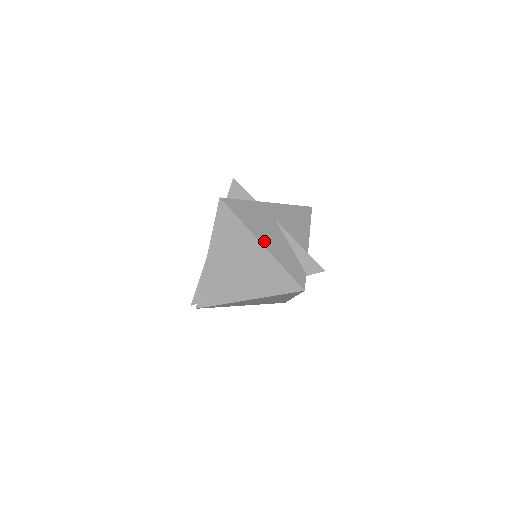
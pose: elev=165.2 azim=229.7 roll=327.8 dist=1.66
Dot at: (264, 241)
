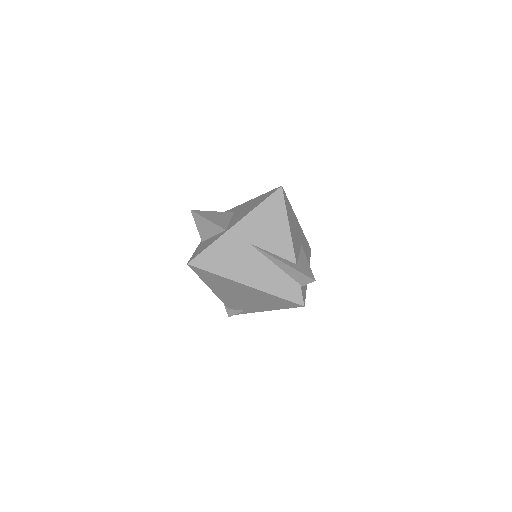
Dot at: (247, 280)
